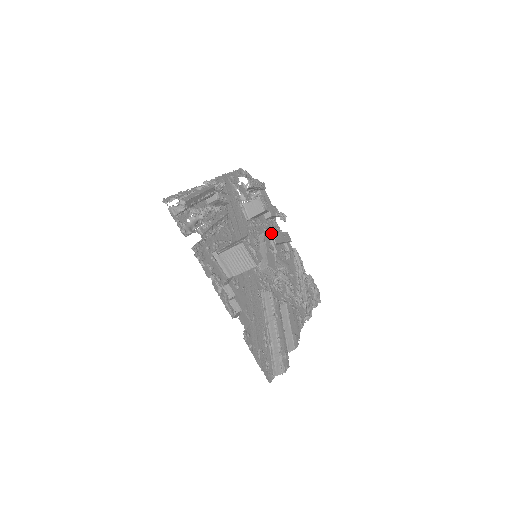
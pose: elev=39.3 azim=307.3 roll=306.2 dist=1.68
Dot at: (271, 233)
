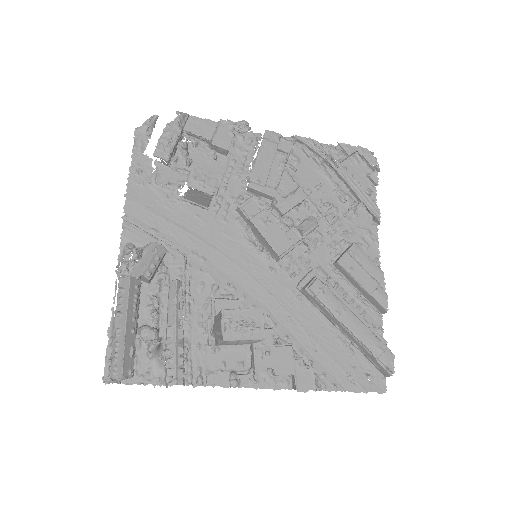
Dot at: (248, 179)
